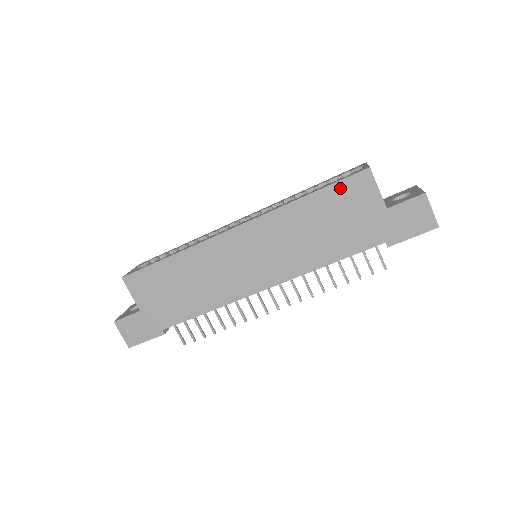
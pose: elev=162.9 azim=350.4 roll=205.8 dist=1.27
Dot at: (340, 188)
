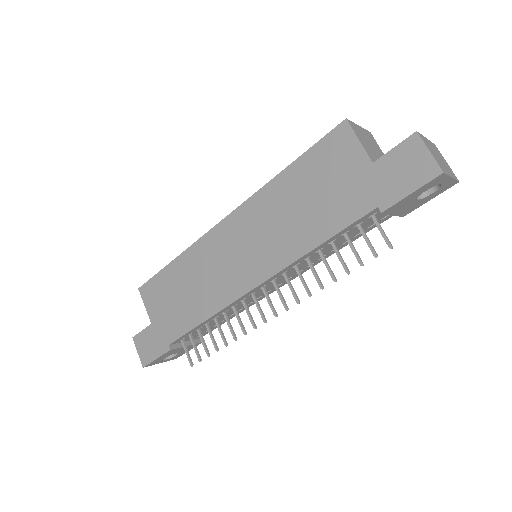
Dot at: (318, 151)
